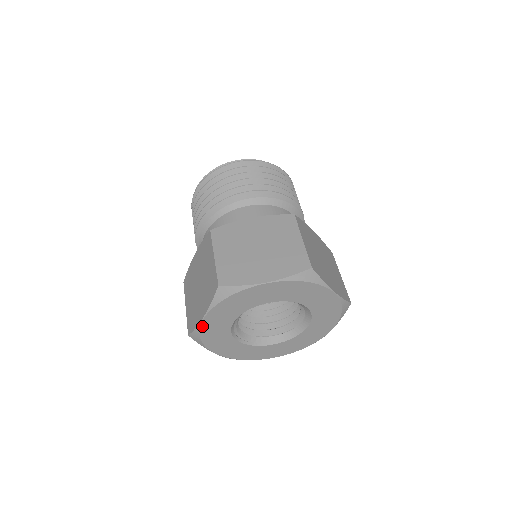
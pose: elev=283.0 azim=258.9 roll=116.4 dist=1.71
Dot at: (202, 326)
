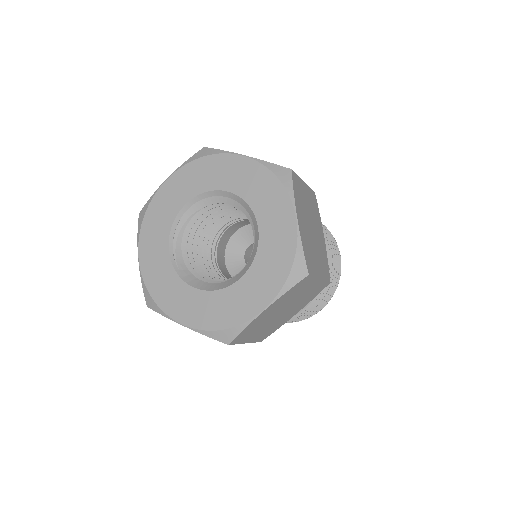
Dot at: (158, 192)
